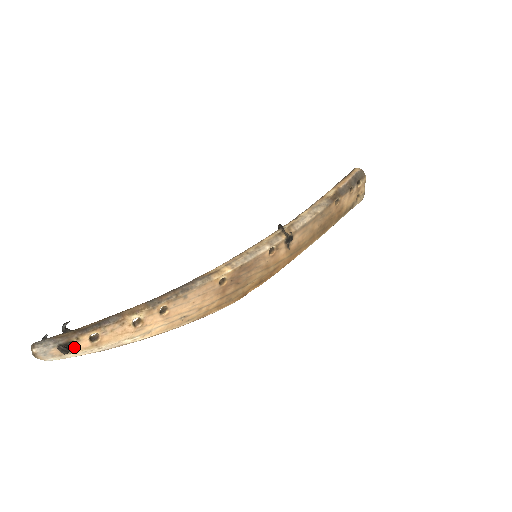
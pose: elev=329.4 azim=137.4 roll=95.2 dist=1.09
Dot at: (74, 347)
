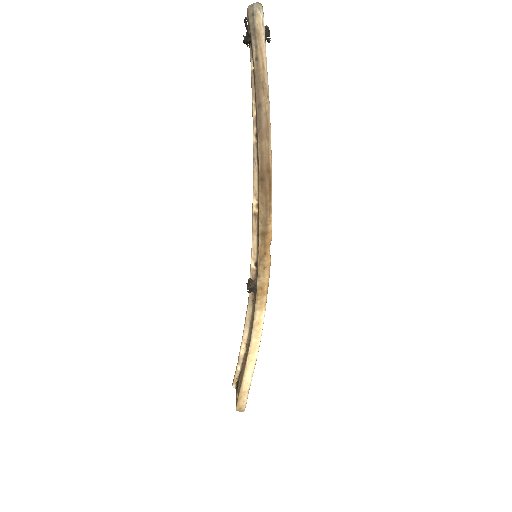
Dot at: (269, 39)
